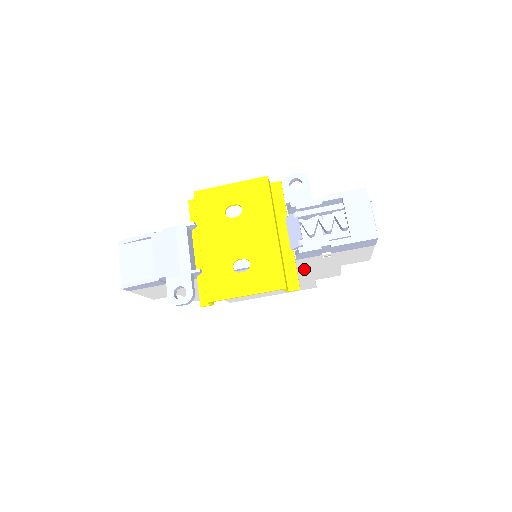
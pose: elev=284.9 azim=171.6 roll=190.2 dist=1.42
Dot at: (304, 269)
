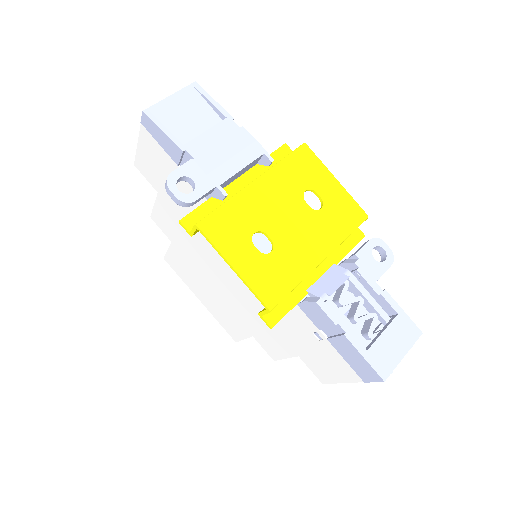
Dot at: occluded
